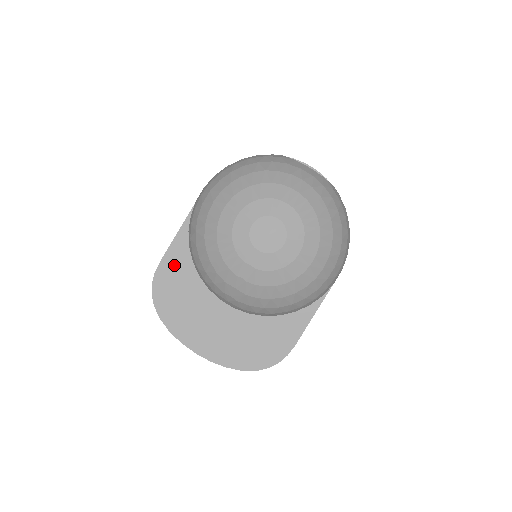
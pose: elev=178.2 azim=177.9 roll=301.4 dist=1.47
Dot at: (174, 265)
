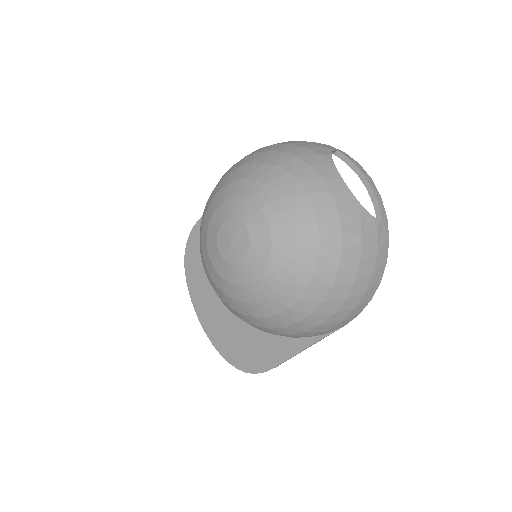
Dot at: occluded
